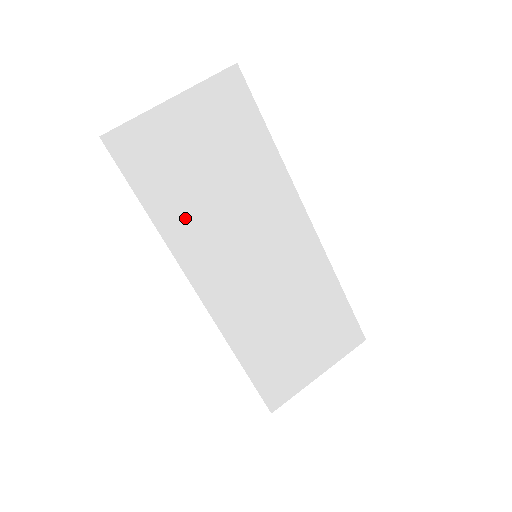
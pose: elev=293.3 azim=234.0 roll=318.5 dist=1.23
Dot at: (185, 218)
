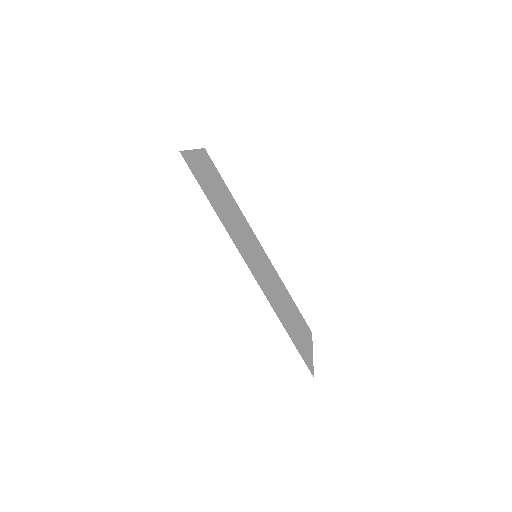
Dot at: (225, 218)
